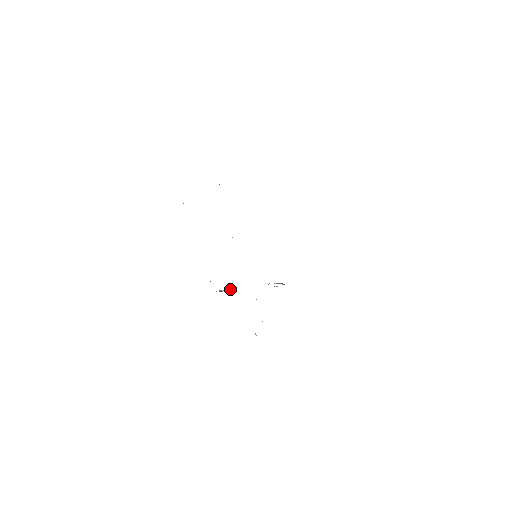
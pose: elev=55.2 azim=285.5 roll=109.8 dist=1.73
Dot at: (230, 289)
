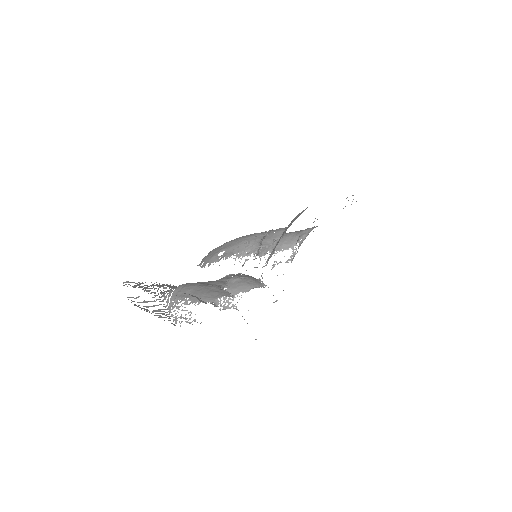
Dot at: (234, 295)
